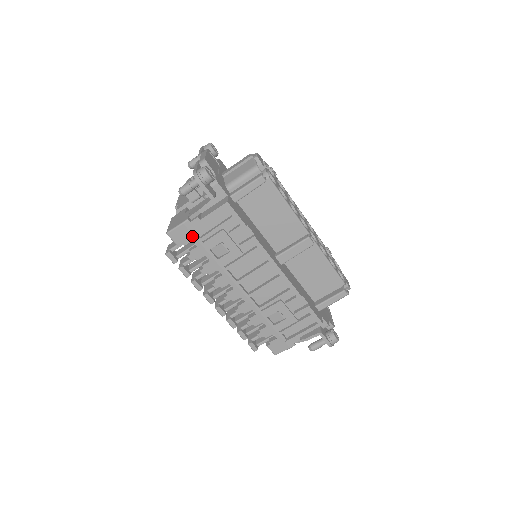
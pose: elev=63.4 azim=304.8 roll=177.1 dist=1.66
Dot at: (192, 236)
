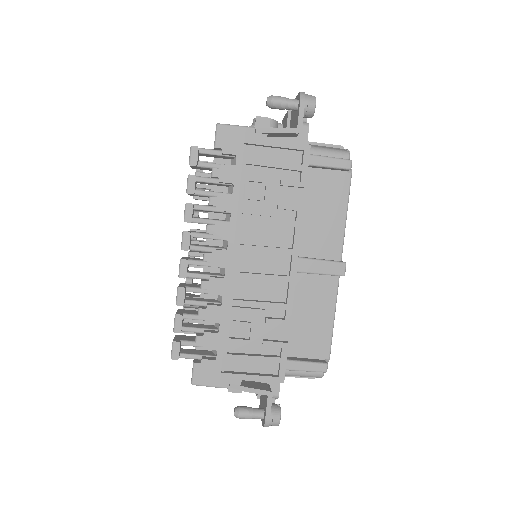
Dot at: (242, 149)
